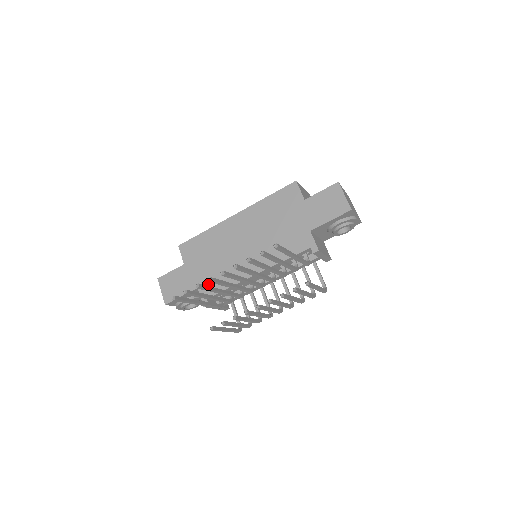
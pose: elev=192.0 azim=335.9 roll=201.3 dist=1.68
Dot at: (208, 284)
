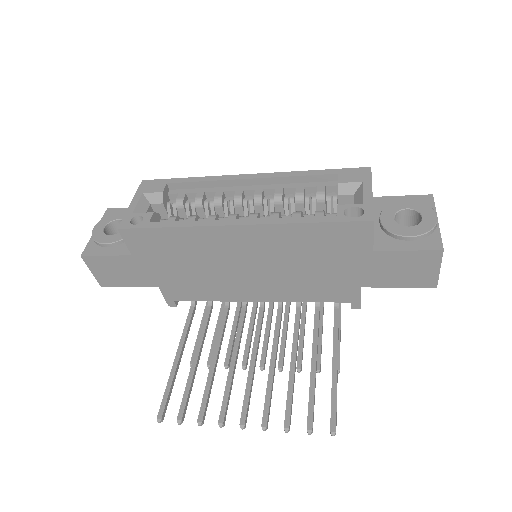
Dot at: (177, 289)
